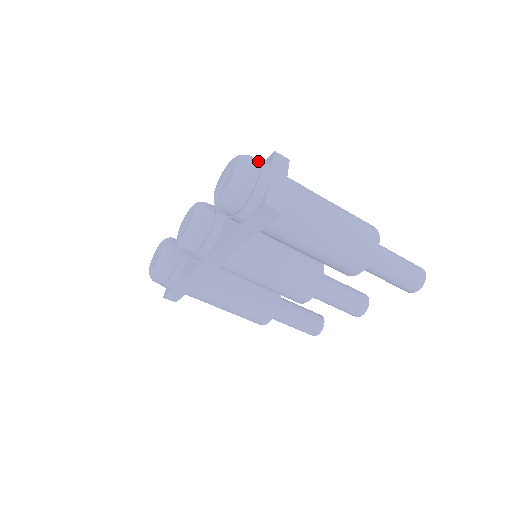
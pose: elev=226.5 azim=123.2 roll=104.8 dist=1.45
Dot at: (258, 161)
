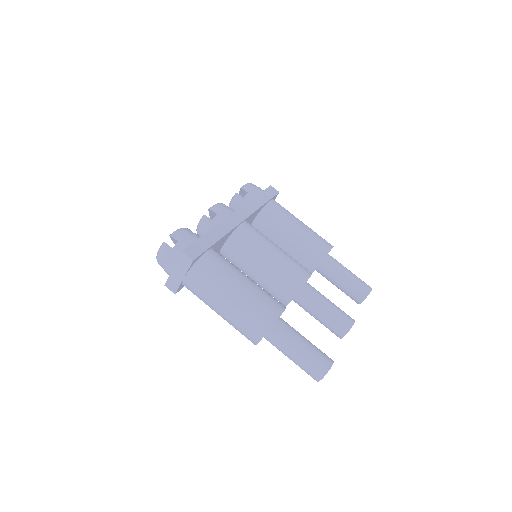
Dot at: occluded
